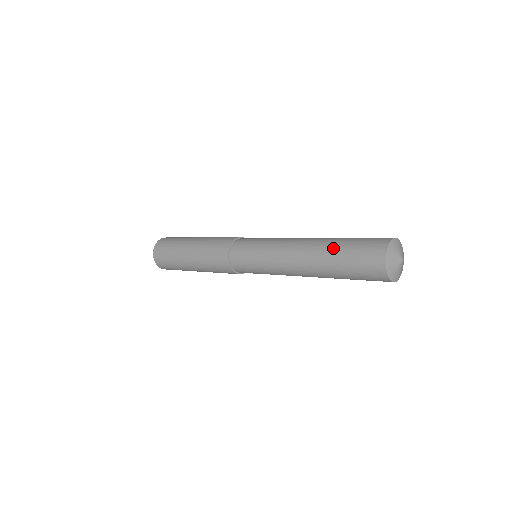
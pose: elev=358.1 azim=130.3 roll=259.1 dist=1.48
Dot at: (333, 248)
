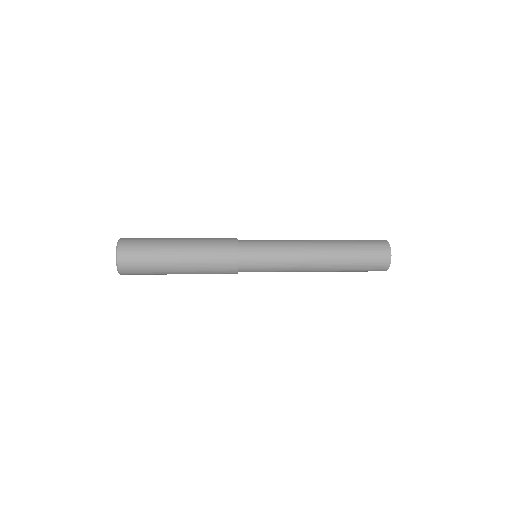
Dot at: (349, 254)
